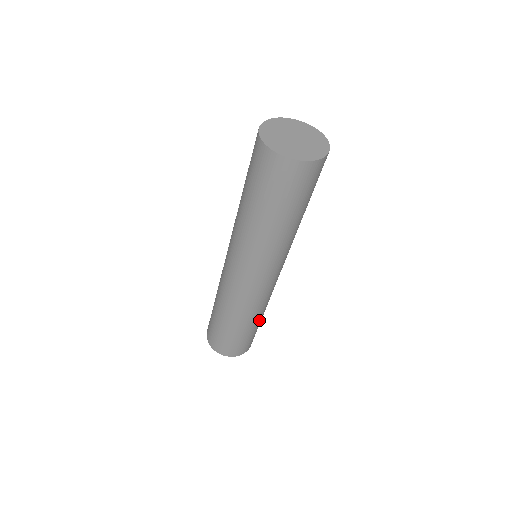
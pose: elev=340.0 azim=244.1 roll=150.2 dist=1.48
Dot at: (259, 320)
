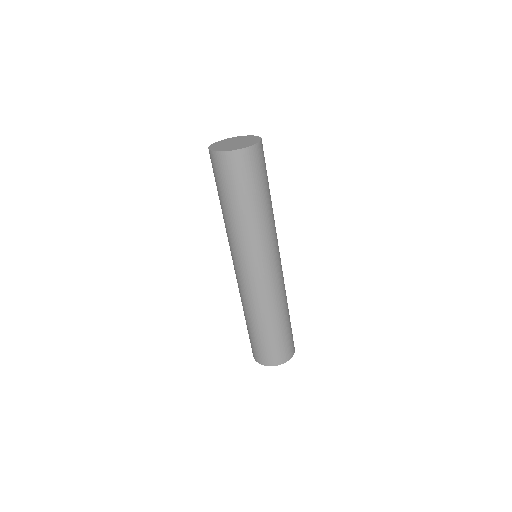
Dot at: (276, 323)
